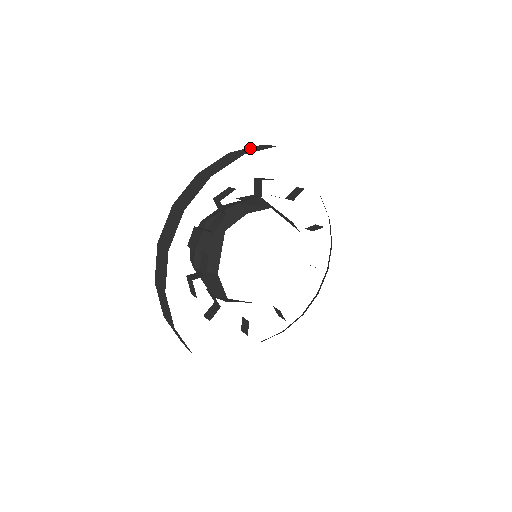
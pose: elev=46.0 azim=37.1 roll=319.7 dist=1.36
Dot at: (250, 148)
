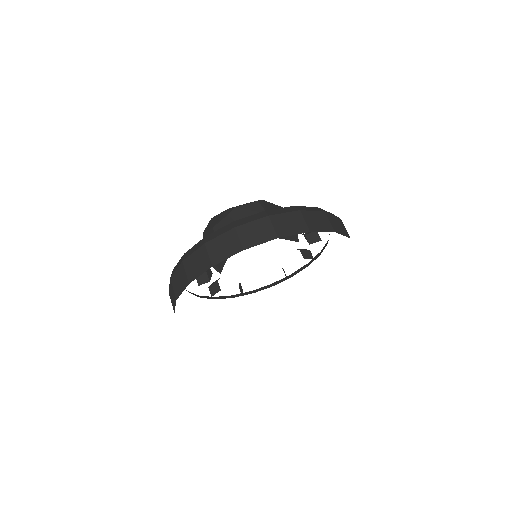
Dot at: (255, 225)
